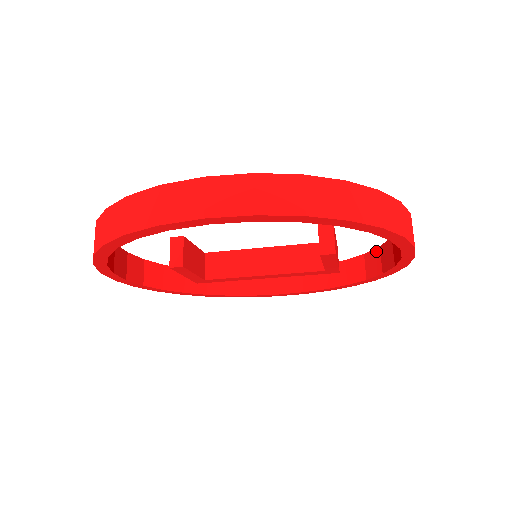
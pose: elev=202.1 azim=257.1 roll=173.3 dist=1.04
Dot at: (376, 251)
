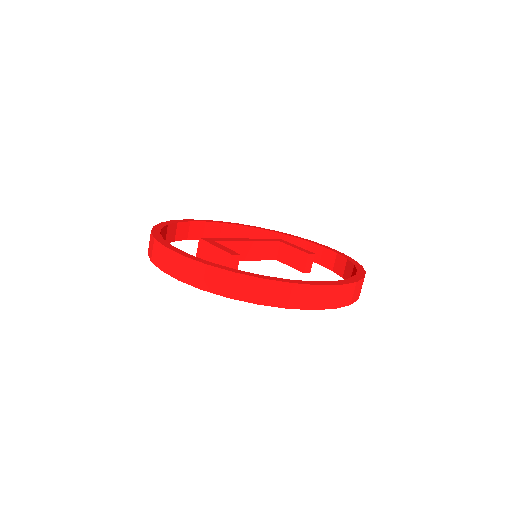
Dot at: (287, 237)
